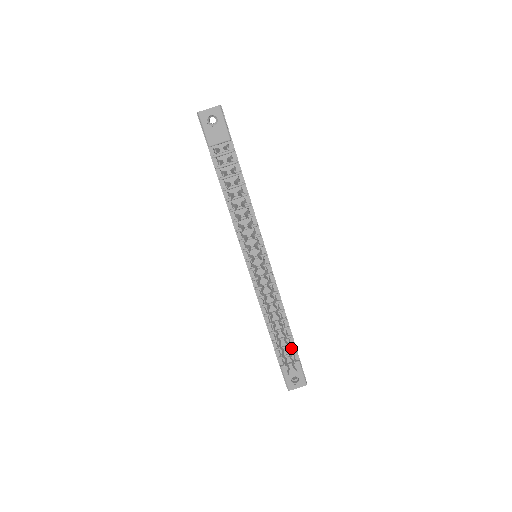
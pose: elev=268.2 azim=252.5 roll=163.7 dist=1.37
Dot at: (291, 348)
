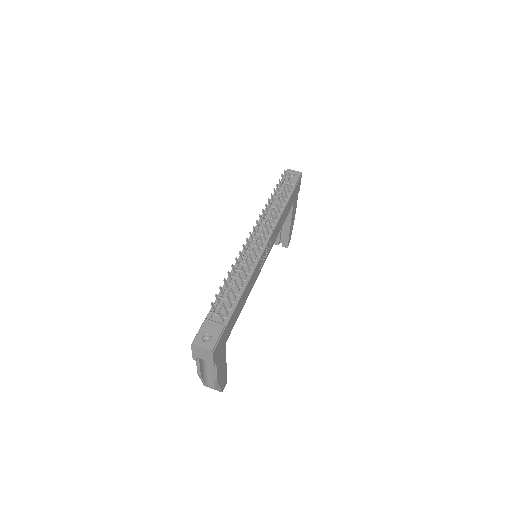
Dot at: (227, 312)
